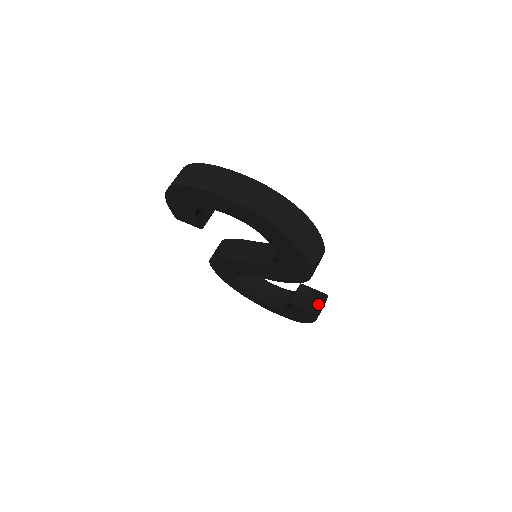
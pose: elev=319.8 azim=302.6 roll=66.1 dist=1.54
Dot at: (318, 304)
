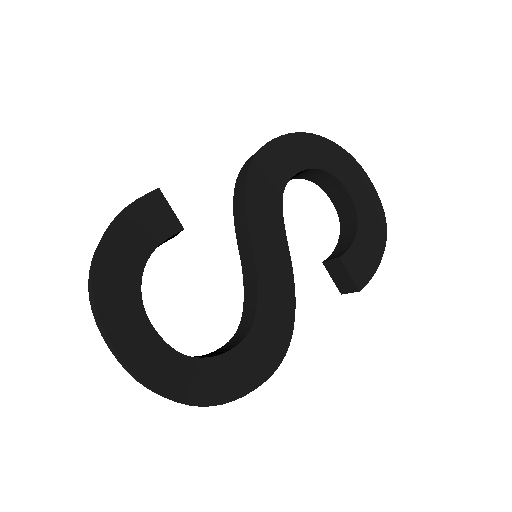
Dot at: (346, 289)
